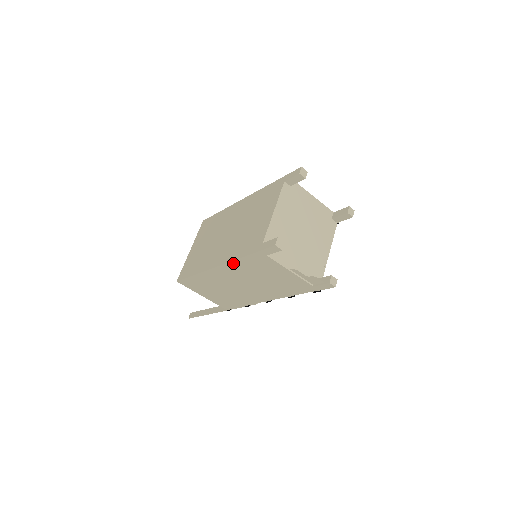
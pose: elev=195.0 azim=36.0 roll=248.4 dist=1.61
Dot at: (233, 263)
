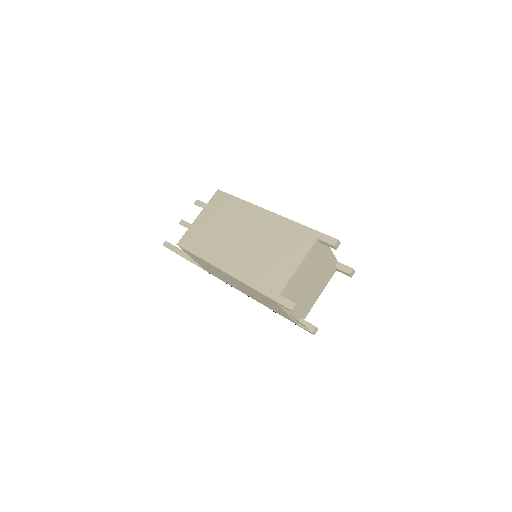
Dot at: (244, 283)
